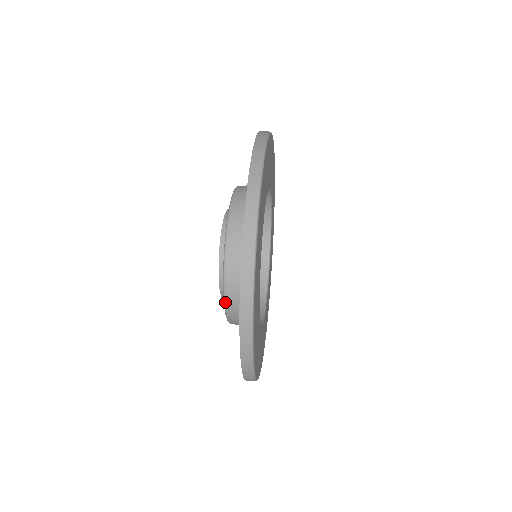
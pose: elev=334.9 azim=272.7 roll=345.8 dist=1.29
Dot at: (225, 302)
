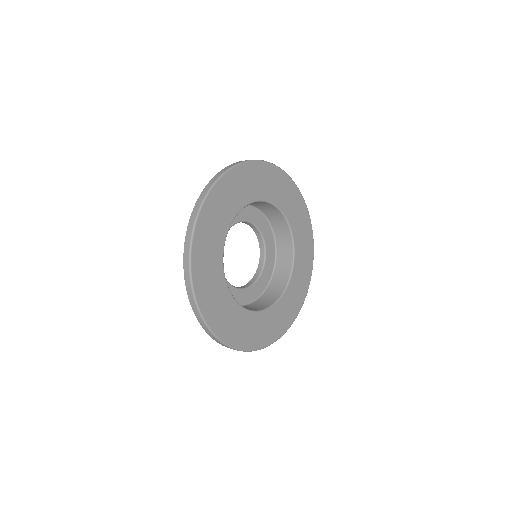
Dot at: occluded
